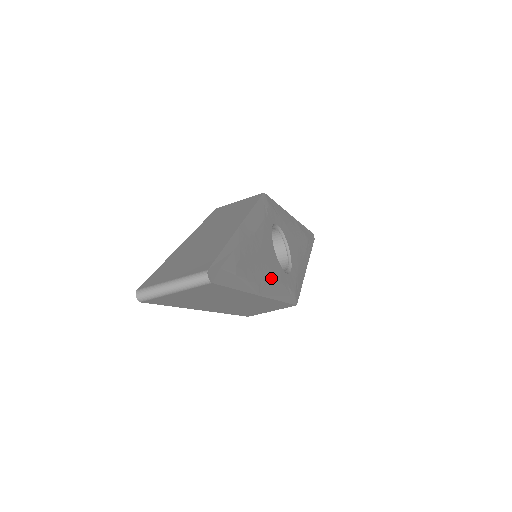
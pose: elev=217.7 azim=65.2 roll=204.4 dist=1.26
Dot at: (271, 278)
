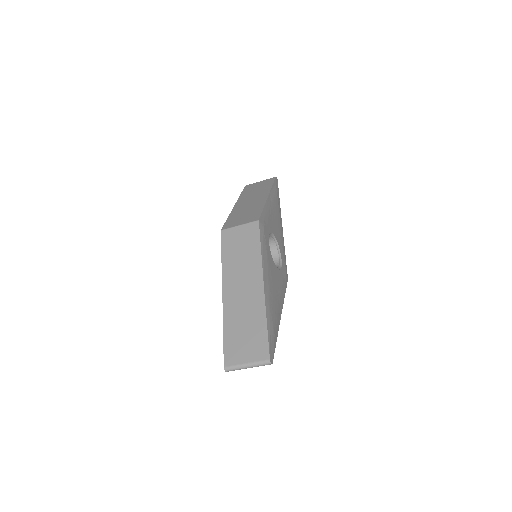
Dot at: (280, 293)
